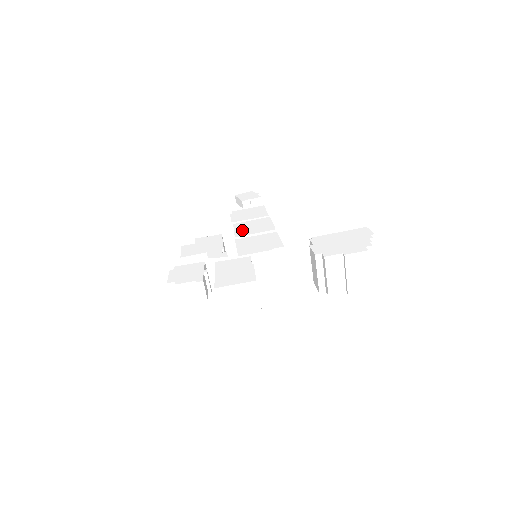
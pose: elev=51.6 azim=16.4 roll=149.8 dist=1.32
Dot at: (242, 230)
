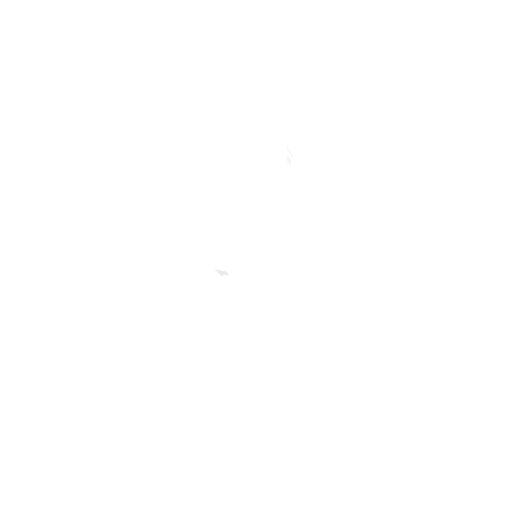
Dot at: (249, 227)
